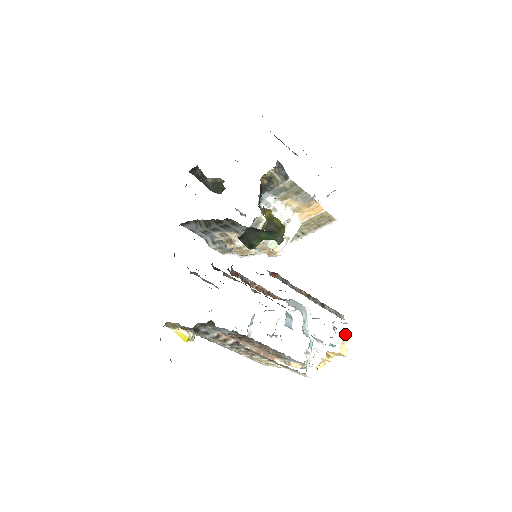
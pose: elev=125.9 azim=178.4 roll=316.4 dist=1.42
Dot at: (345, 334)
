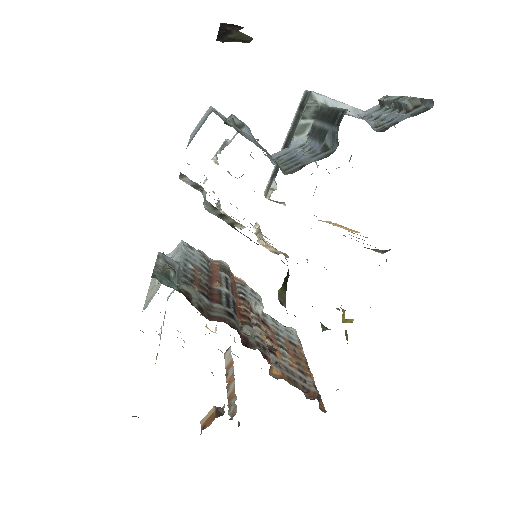
Dot at: occluded
